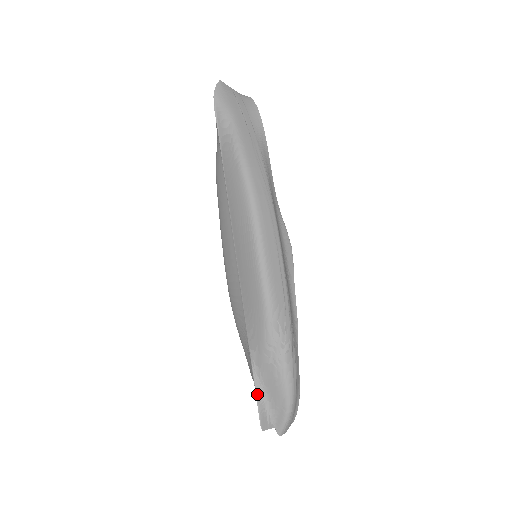
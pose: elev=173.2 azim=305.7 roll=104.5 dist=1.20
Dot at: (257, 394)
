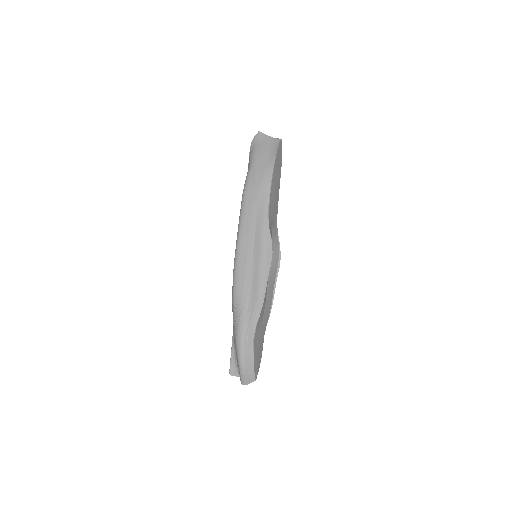
Dot at: (232, 349)
